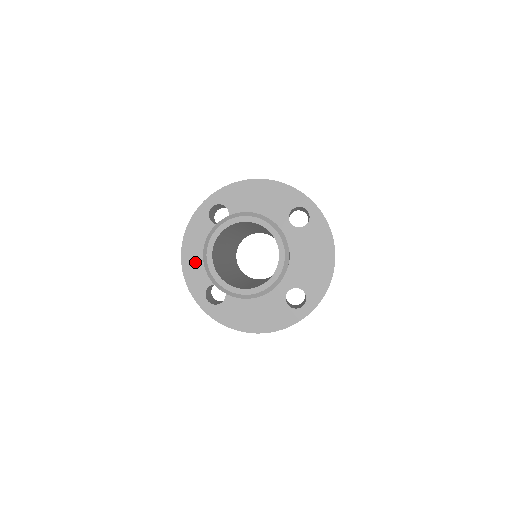
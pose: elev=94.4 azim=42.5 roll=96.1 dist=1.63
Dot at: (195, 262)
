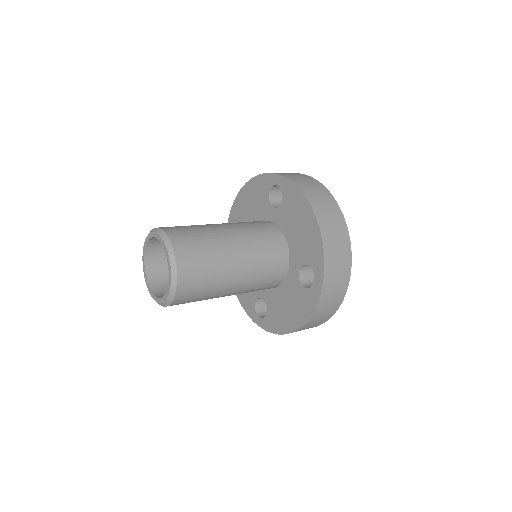
Dot at: (244, 203)
